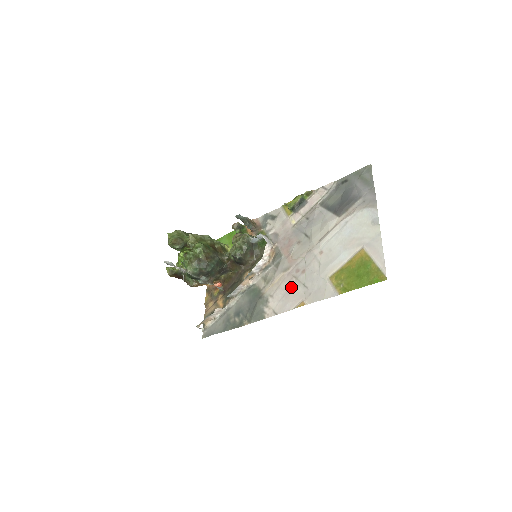
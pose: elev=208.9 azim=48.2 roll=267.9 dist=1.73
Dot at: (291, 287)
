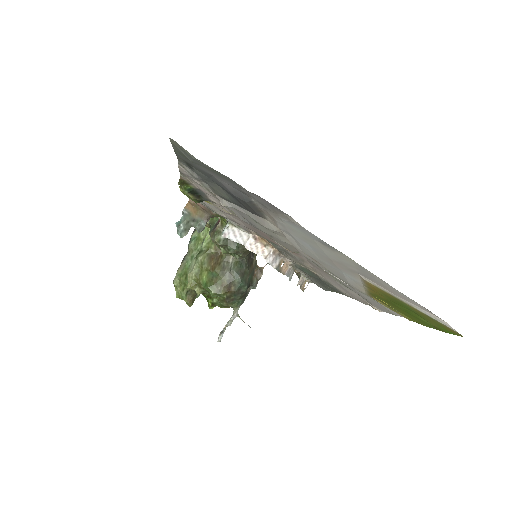
Dot at: (336, 283)
